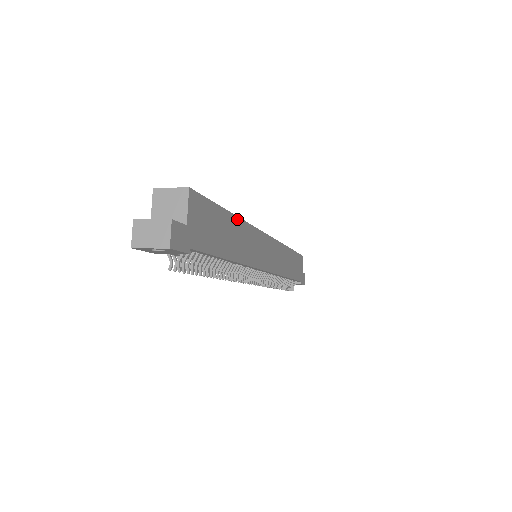
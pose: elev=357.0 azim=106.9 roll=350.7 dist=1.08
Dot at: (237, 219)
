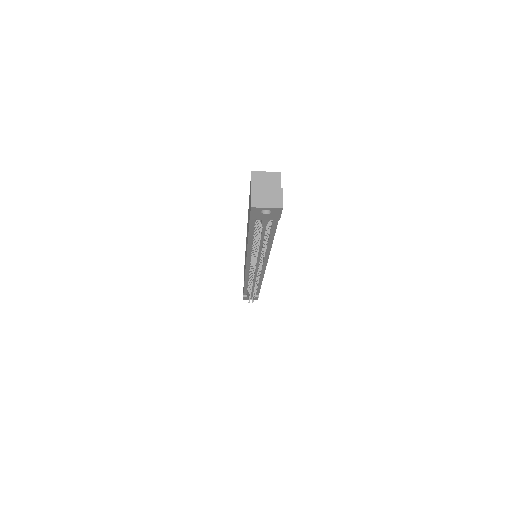
Dot at: occluded
